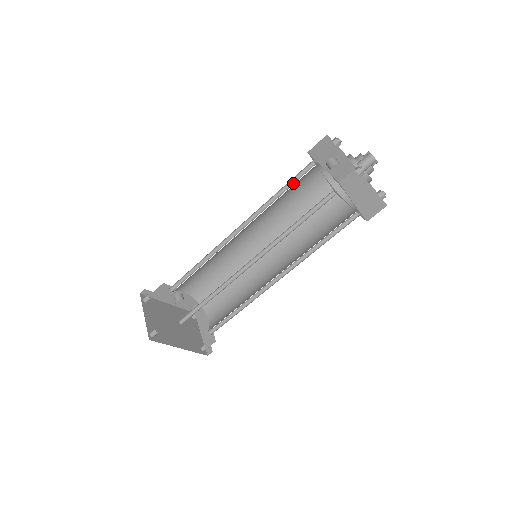
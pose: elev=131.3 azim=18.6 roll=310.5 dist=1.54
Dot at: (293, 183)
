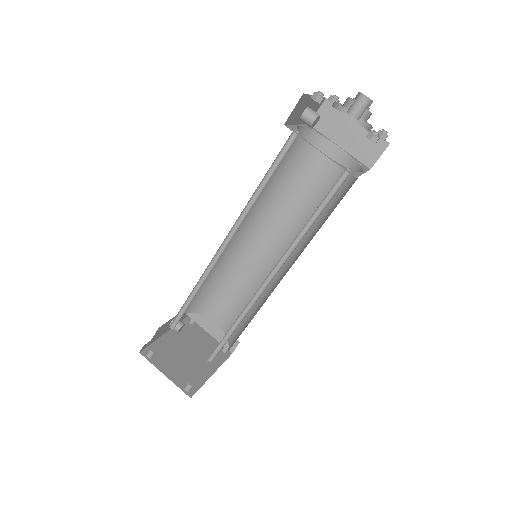
Dot at: (275, 166)
